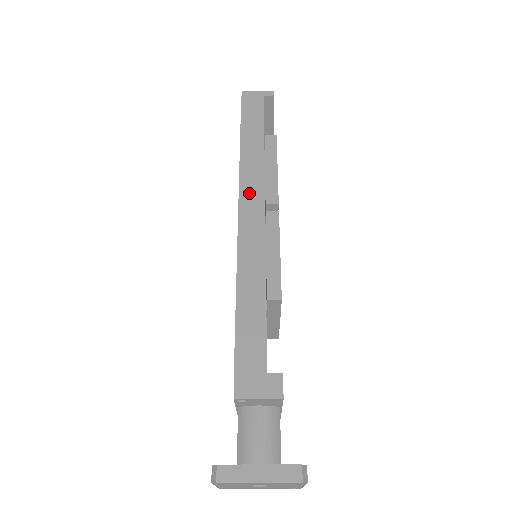
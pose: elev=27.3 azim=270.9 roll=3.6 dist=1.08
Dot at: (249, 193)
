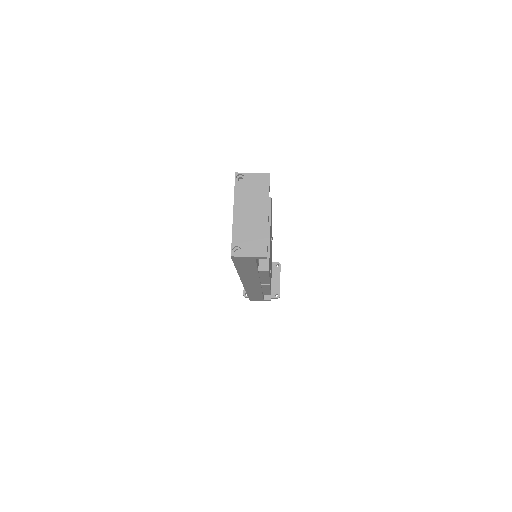
Dot at: (249, 282)
